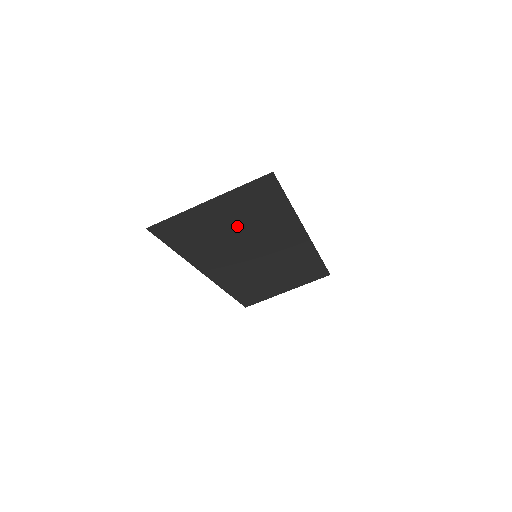
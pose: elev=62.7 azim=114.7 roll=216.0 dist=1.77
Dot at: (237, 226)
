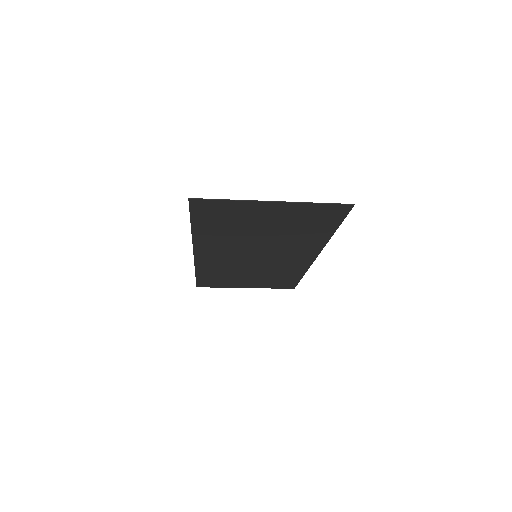
Dot at: (271, 229)
